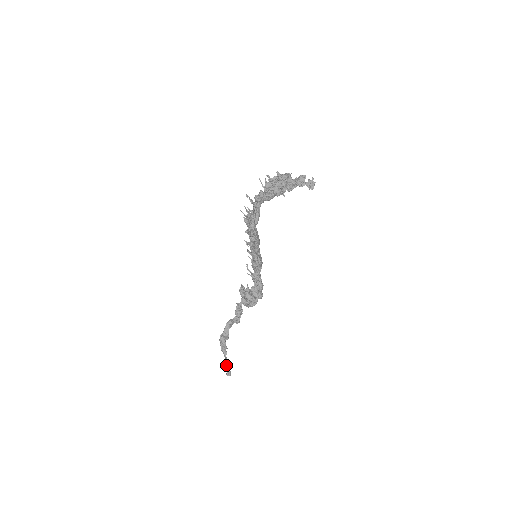
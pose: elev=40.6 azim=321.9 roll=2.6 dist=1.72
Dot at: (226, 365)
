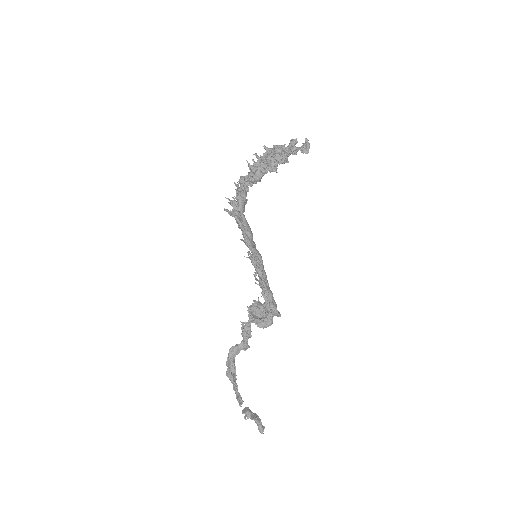
Dot at: (242, 411)
